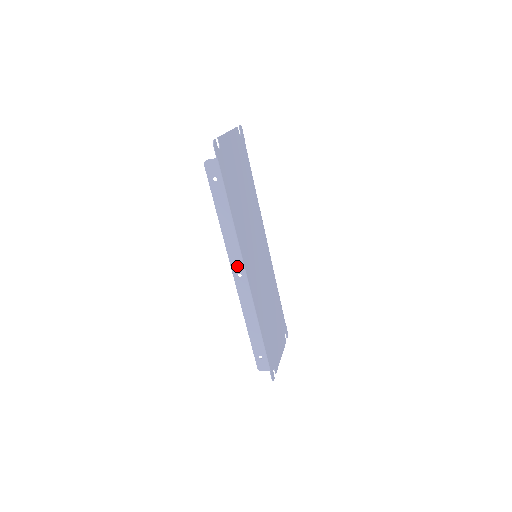
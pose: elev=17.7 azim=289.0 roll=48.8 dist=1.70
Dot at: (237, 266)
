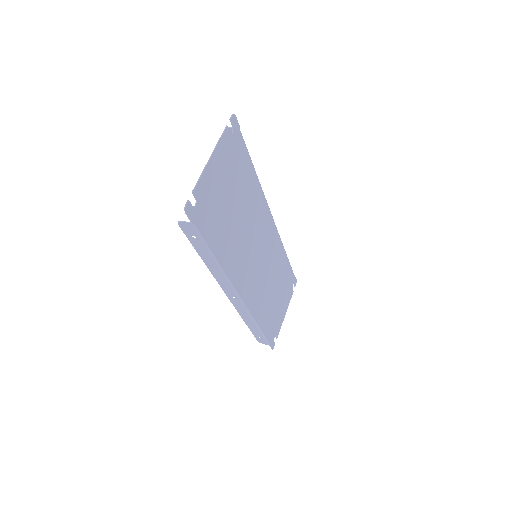
Dot at: (230, 292)
